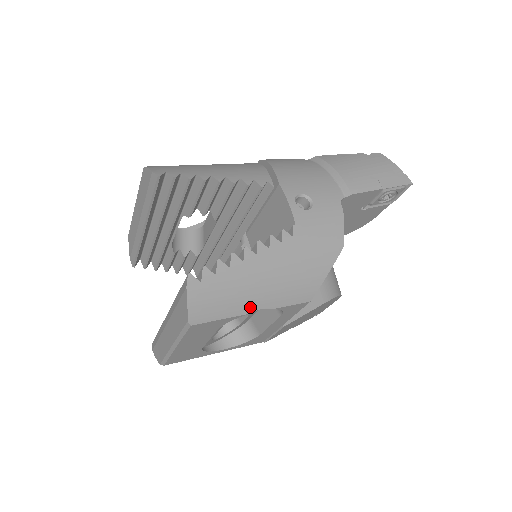
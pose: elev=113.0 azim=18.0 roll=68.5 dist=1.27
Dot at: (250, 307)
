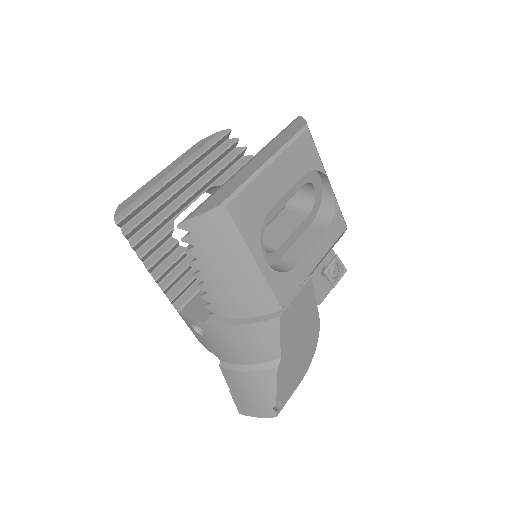
Dot at: (326, 174)
